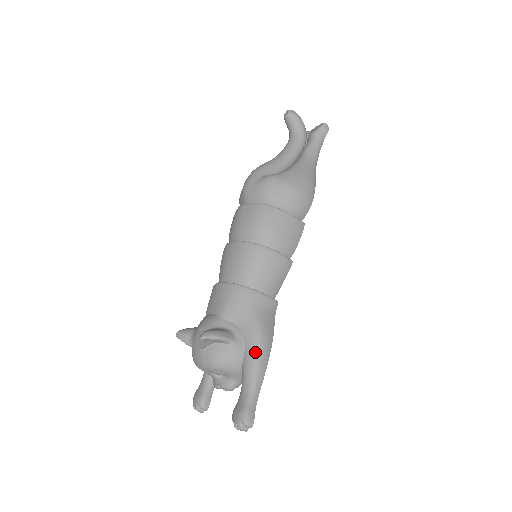
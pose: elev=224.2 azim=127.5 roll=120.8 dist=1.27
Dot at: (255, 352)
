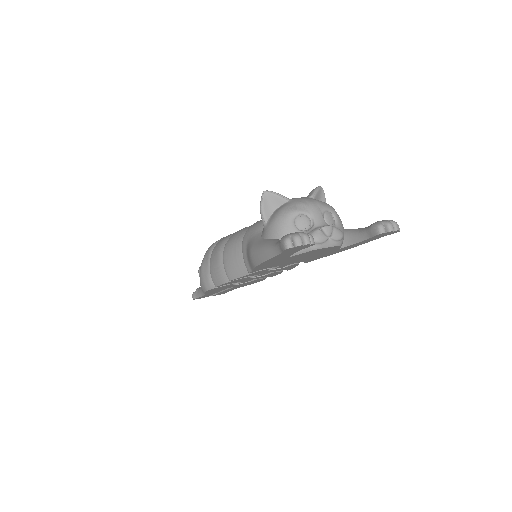
Dot at: occluded
